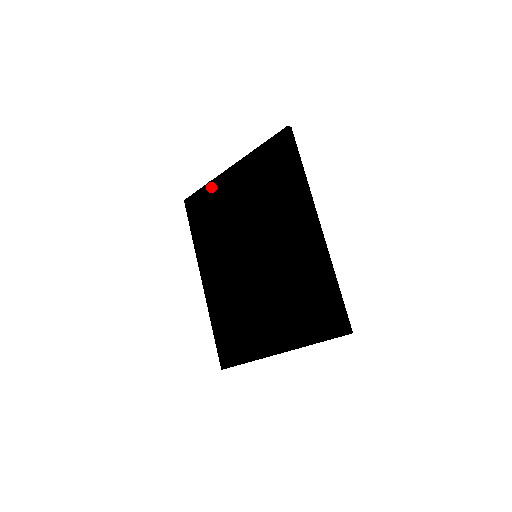
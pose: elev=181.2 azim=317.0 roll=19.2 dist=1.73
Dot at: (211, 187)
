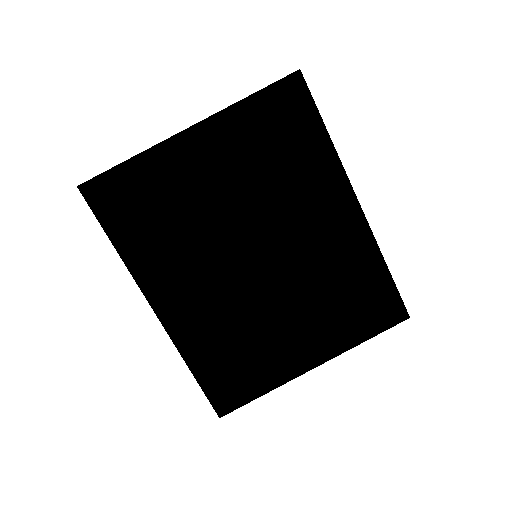
Dot at: (148, 161)
